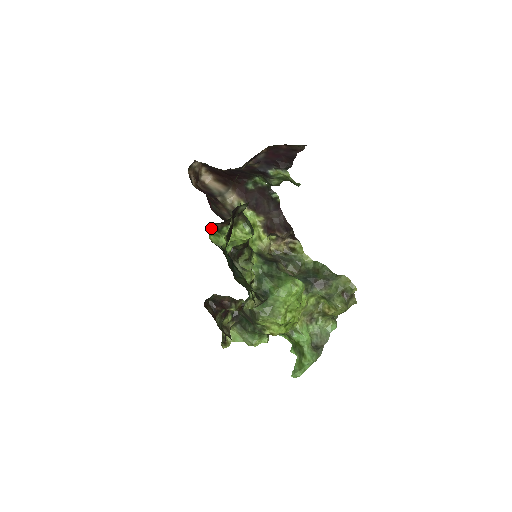
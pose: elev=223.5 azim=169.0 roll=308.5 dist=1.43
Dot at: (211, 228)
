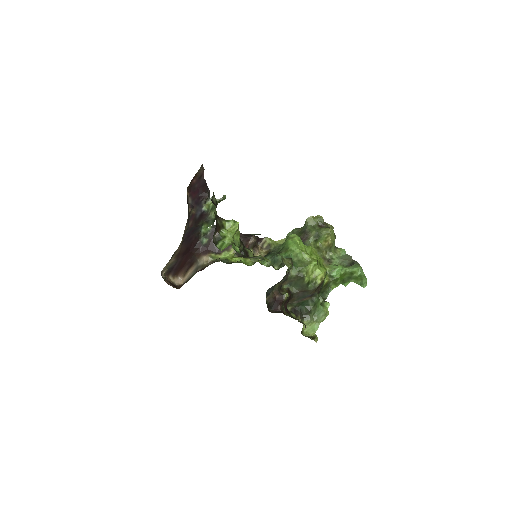
Dot at: (215, 244)
